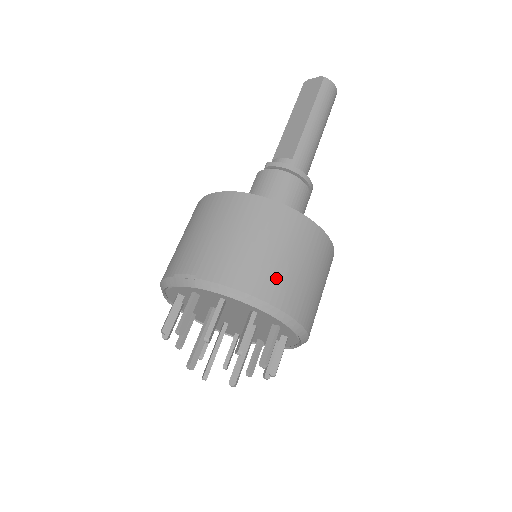
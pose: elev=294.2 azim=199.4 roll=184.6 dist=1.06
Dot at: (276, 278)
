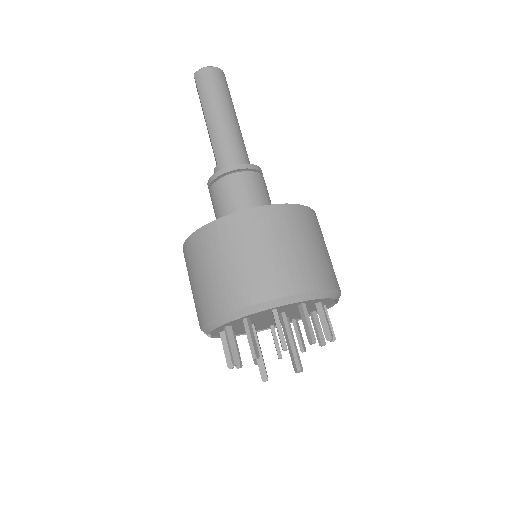
Dot at: (227, 288)
